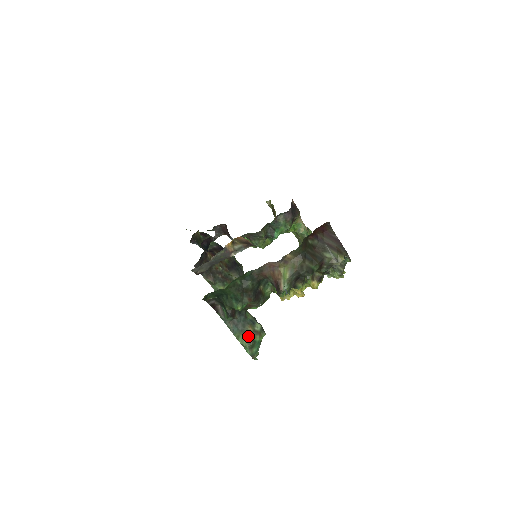
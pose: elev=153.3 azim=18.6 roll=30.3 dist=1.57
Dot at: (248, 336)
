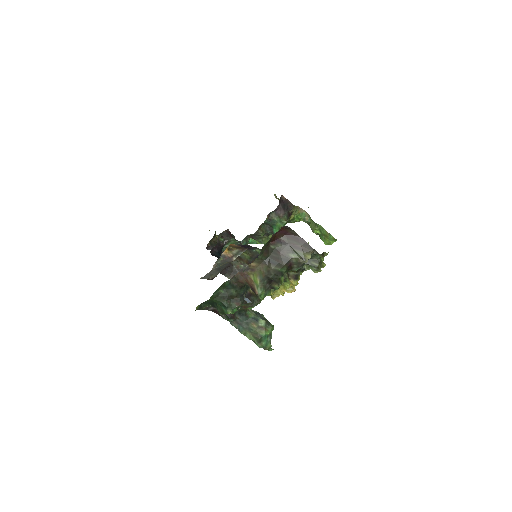
Dot at: (254, 332)
